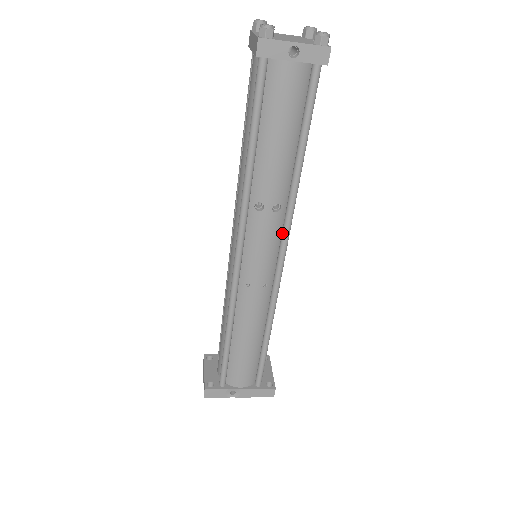
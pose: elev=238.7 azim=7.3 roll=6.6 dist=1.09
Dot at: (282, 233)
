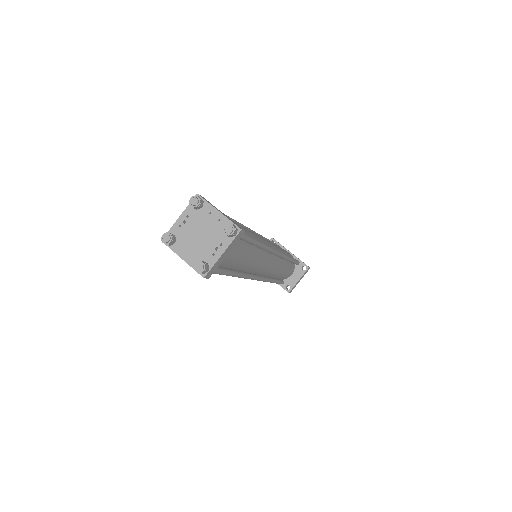
Dot at: occluded
